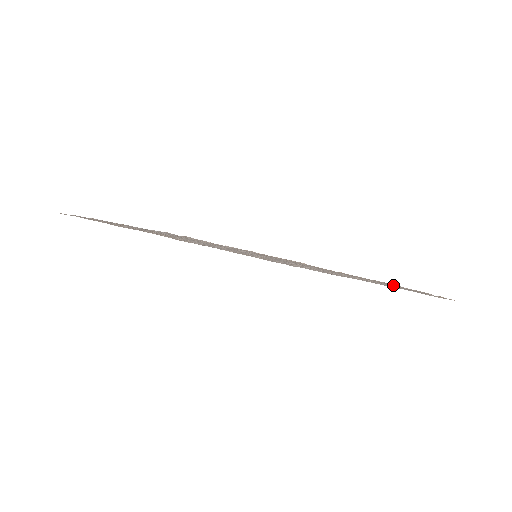
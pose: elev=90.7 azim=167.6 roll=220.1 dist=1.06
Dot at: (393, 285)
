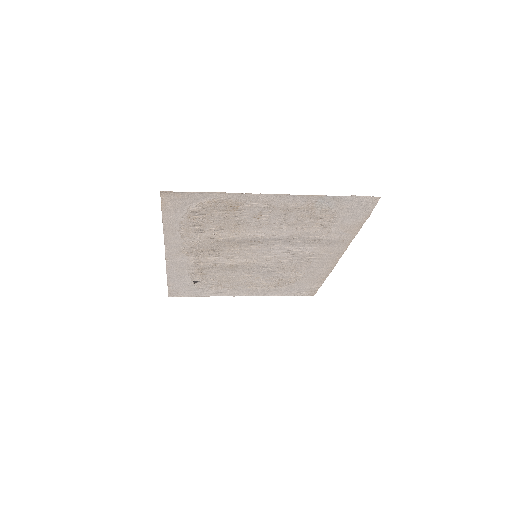
Dot at: (330, 270)
